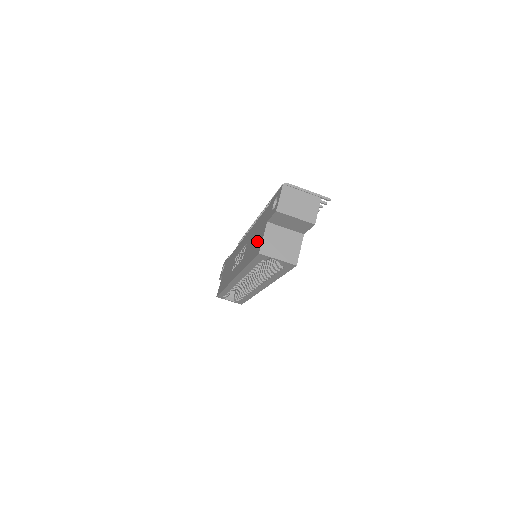
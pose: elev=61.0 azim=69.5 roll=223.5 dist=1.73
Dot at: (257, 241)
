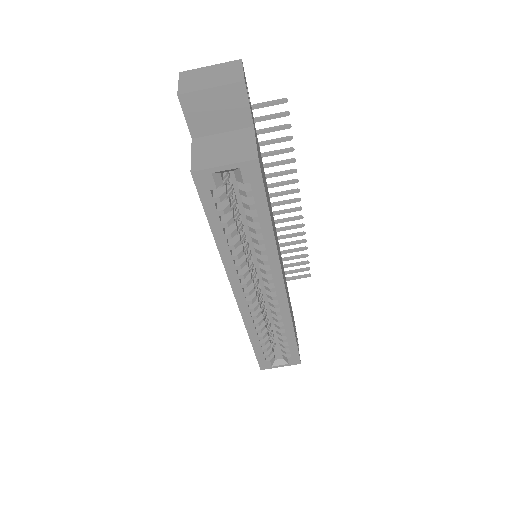
Dot at: occluded
